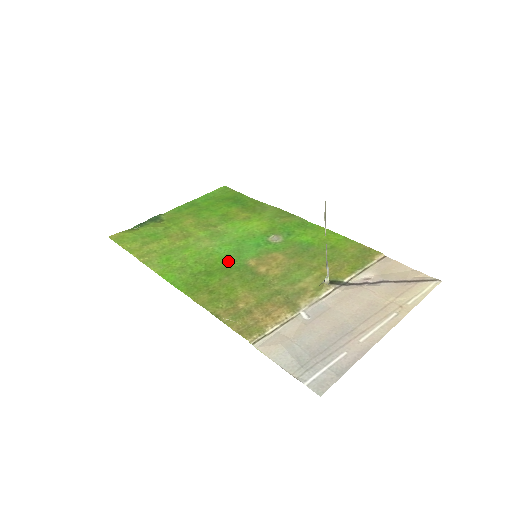
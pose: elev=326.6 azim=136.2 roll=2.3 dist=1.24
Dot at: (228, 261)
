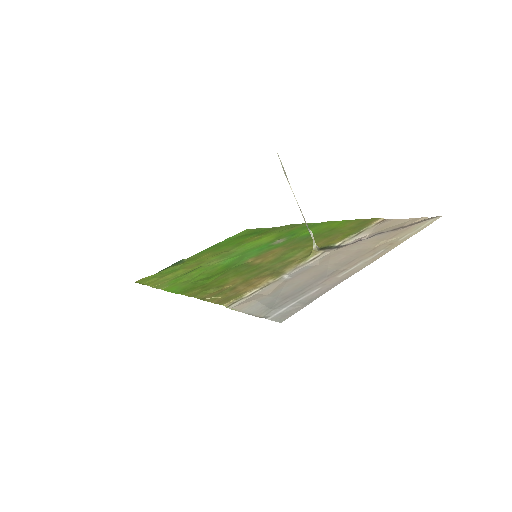
Dot at: (229, 266)
